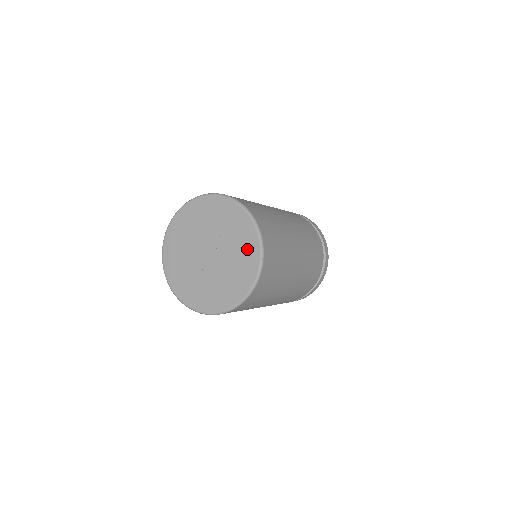
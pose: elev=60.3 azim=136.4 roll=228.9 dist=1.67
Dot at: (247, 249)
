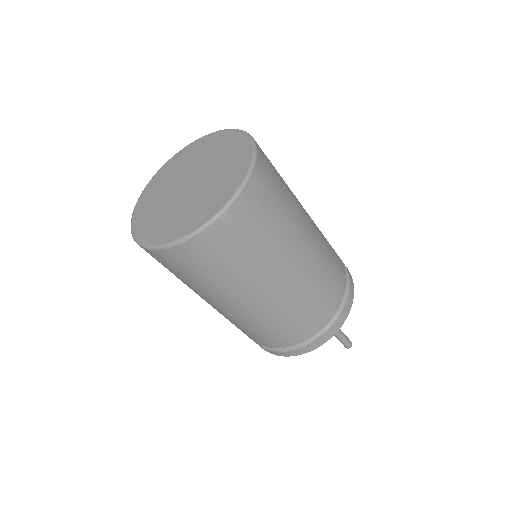
Dot at: (235, 150)
